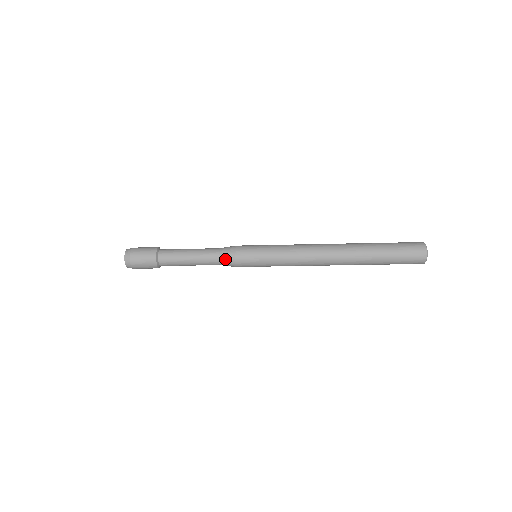
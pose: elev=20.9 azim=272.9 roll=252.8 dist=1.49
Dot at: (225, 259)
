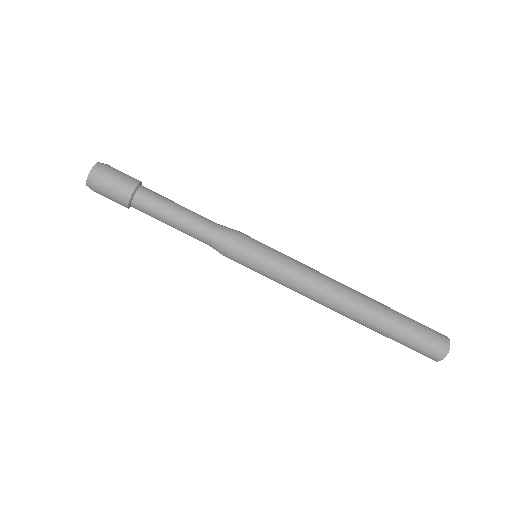
Dot at: (223, 231)
